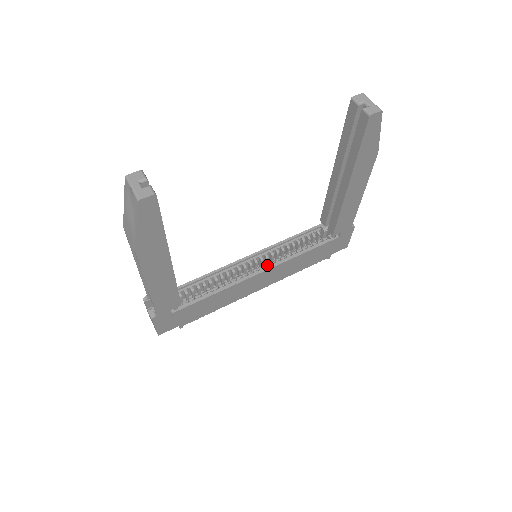
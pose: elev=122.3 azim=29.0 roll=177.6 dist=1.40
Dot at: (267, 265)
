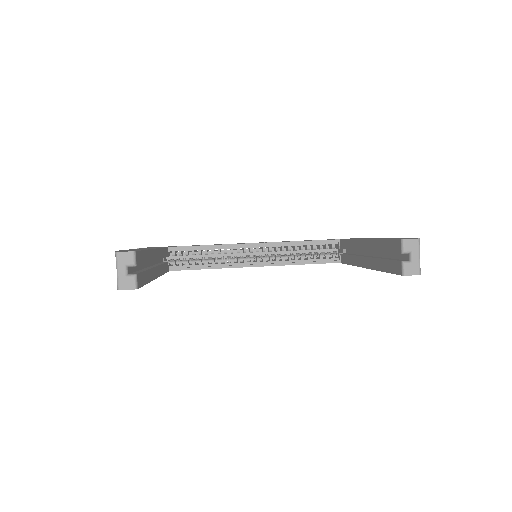
Dot at: occluded
